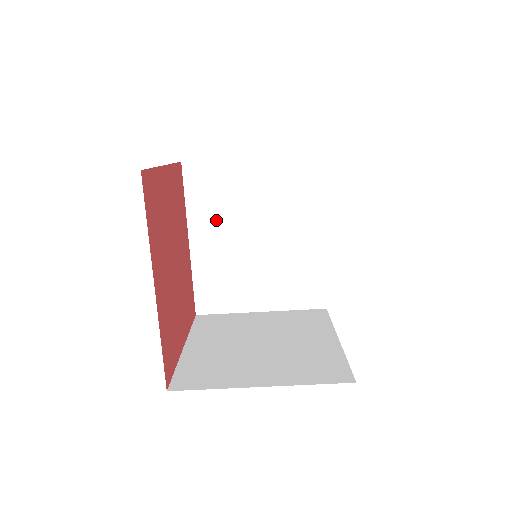
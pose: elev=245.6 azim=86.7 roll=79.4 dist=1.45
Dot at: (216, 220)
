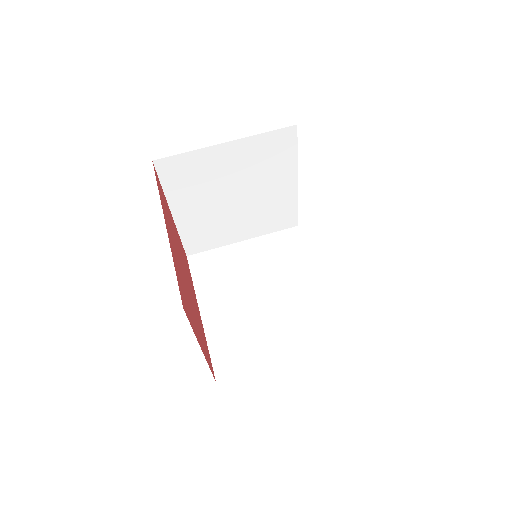
Dot at: (222, 290)
